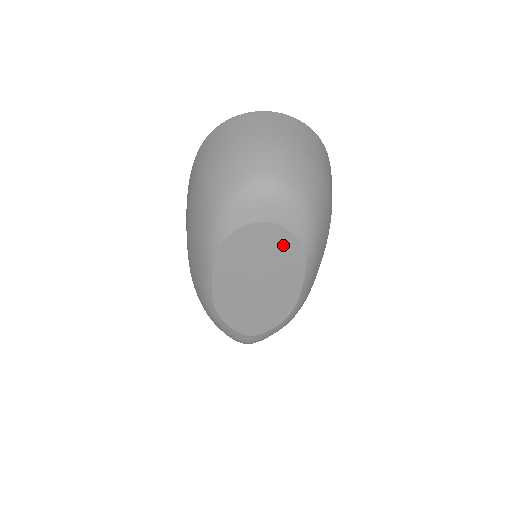
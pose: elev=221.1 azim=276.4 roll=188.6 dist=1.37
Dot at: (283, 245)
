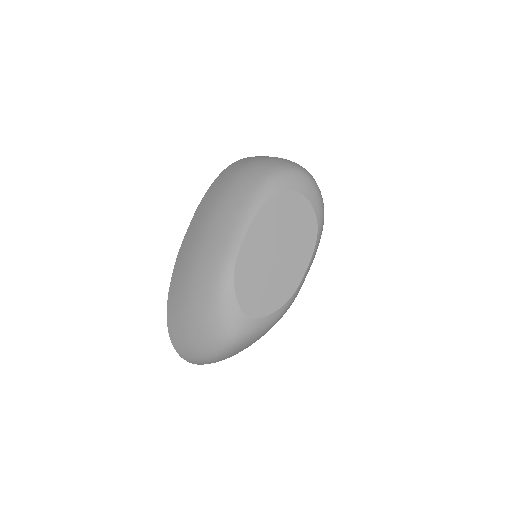
Dot at: (306, 220)
